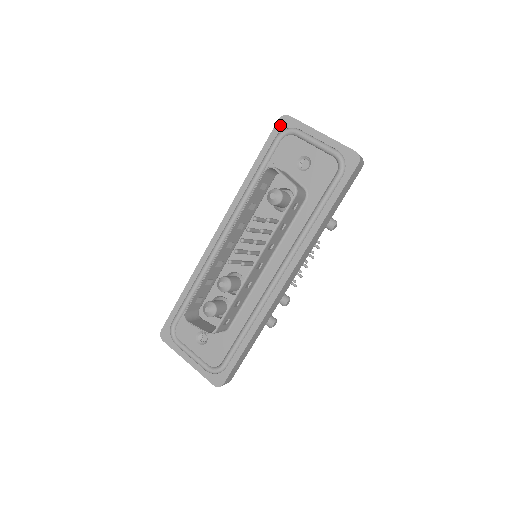
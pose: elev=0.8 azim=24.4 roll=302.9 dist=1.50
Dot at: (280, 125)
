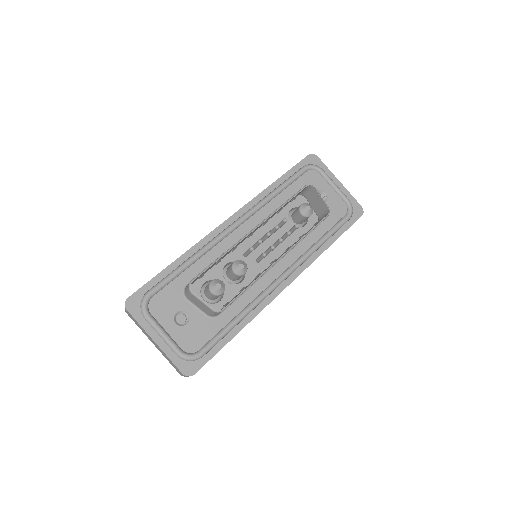
Dot at: (309, 159)
